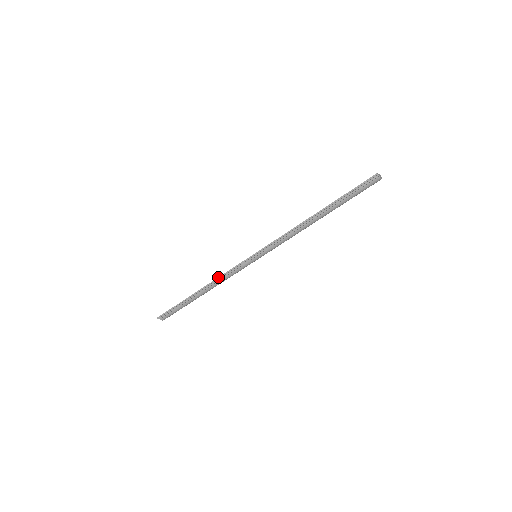
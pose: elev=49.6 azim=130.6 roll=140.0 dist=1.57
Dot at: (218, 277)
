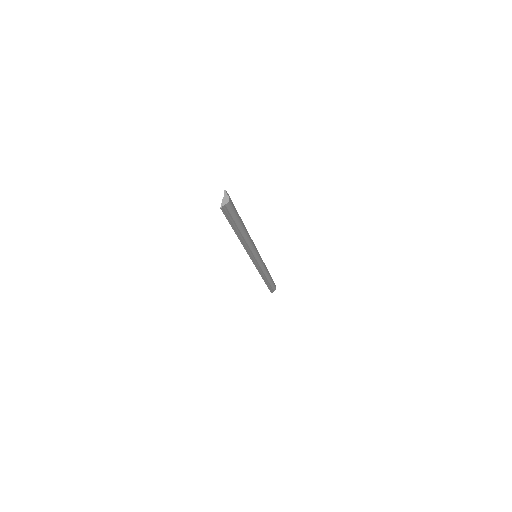
Dot at: occluded
